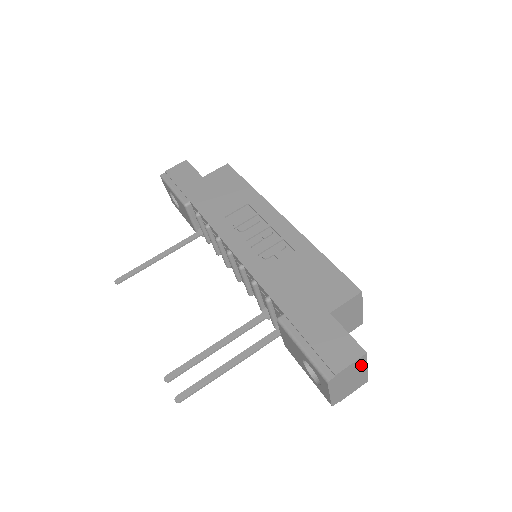
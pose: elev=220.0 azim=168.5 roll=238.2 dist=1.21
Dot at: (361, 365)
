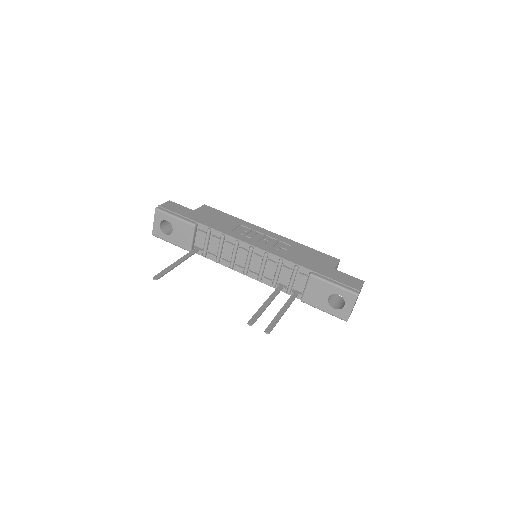
Dot at: (360, 291)
